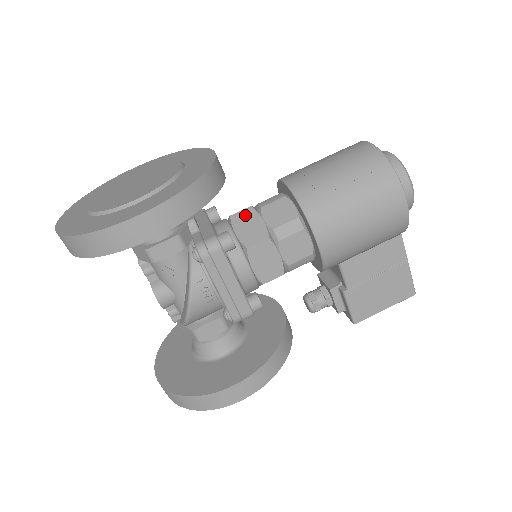
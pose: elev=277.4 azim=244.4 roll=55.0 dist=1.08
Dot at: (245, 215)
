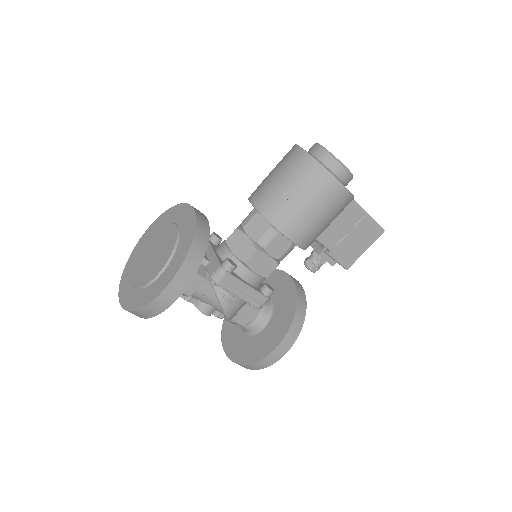
Dot at: (235, 237)
